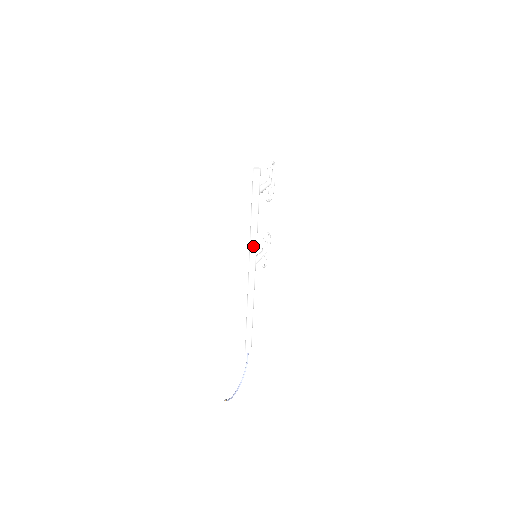
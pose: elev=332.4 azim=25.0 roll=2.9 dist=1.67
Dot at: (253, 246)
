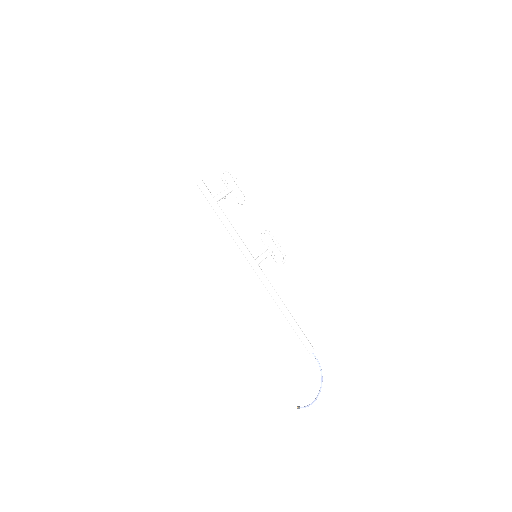
Dot at: (241, 248)
